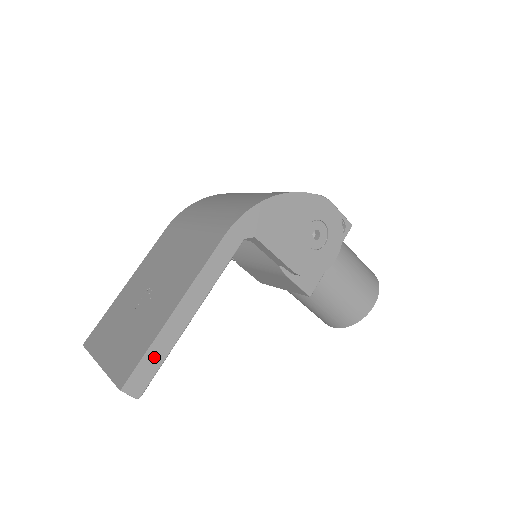
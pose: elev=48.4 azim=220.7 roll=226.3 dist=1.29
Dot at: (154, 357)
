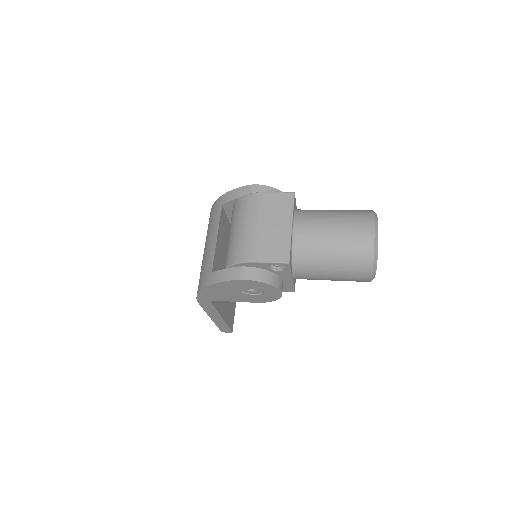
Dot at: (222, 327)
